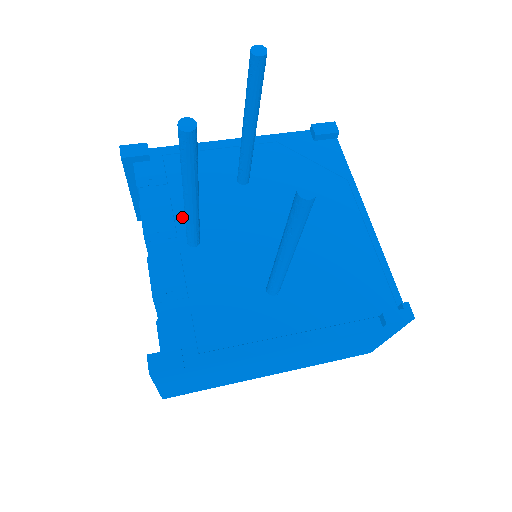
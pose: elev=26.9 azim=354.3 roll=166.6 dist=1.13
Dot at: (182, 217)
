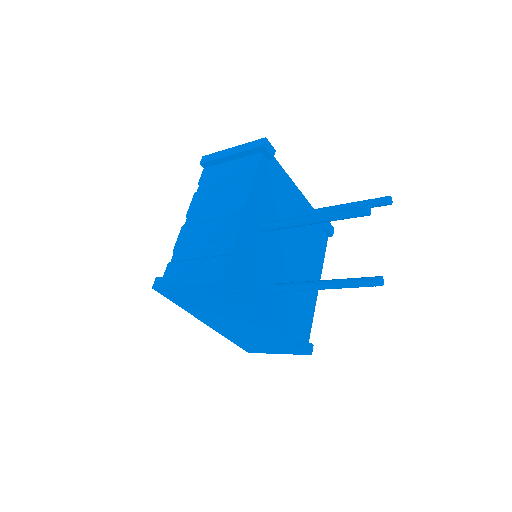
Dot at: (264, 208)
